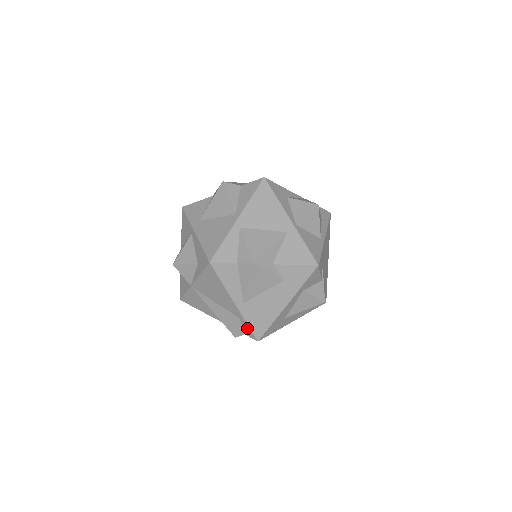
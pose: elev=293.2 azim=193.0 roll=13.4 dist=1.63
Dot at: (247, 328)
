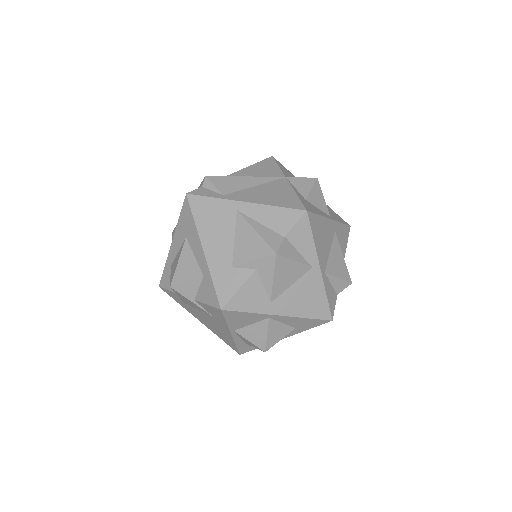
Dot at: occluded
